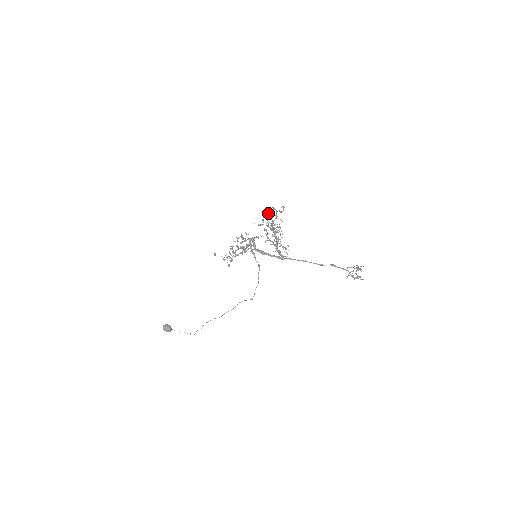
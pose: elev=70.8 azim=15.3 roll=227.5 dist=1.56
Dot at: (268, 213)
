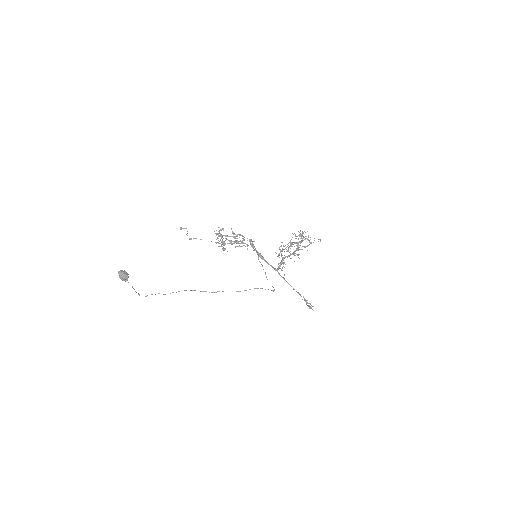
Dot at: (303, 233)
